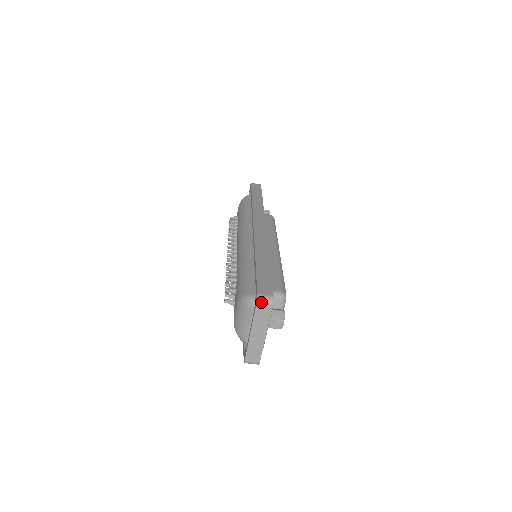
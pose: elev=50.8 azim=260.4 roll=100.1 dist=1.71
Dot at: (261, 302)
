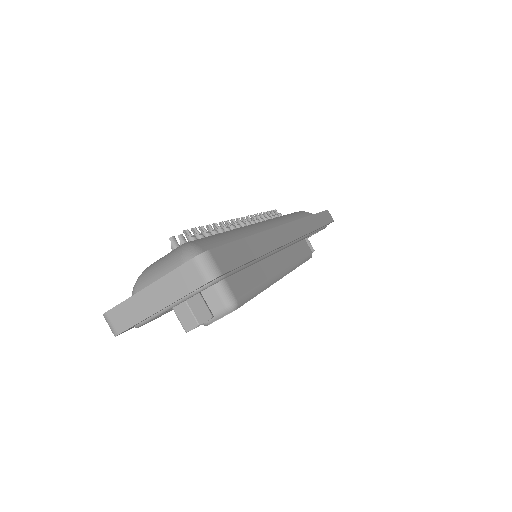
Dot at: (200, 263)
